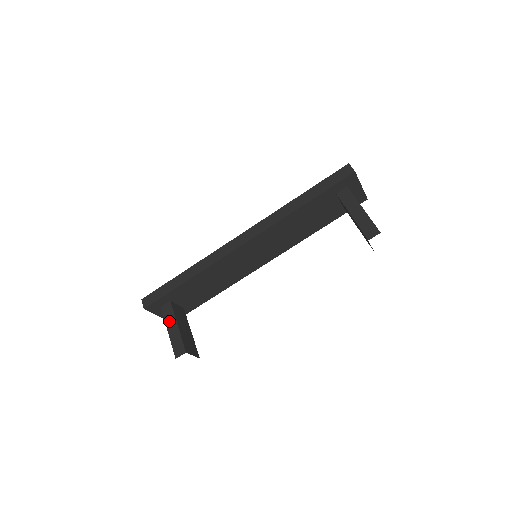
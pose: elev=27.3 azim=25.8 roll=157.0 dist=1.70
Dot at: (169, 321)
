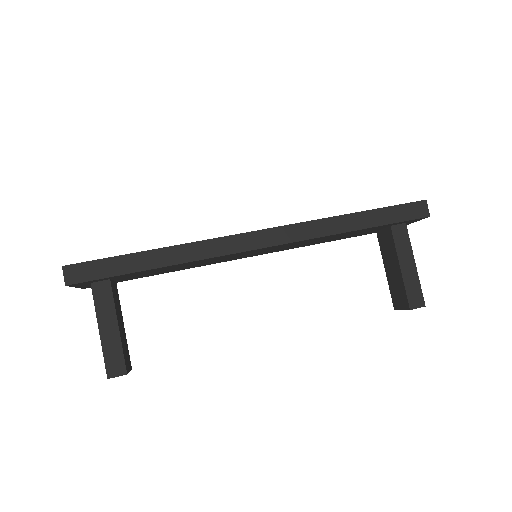
Dot at: (104, 314)
